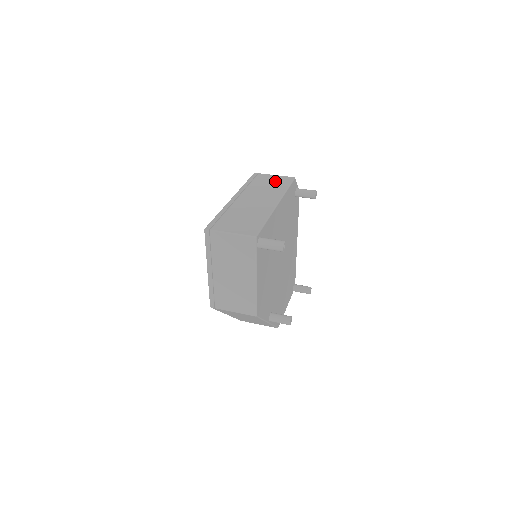
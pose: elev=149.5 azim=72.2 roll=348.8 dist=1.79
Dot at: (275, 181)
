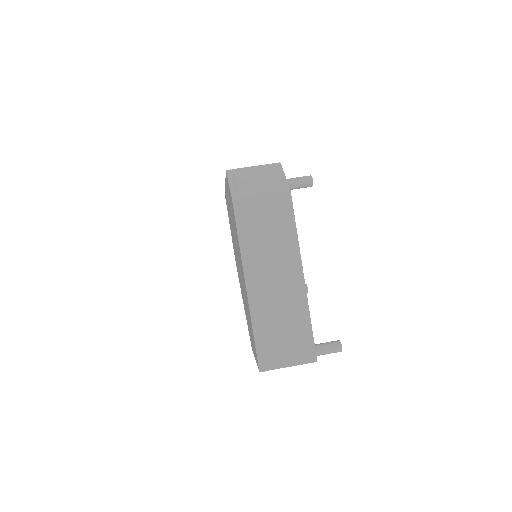
Dot at: (272, 215)
